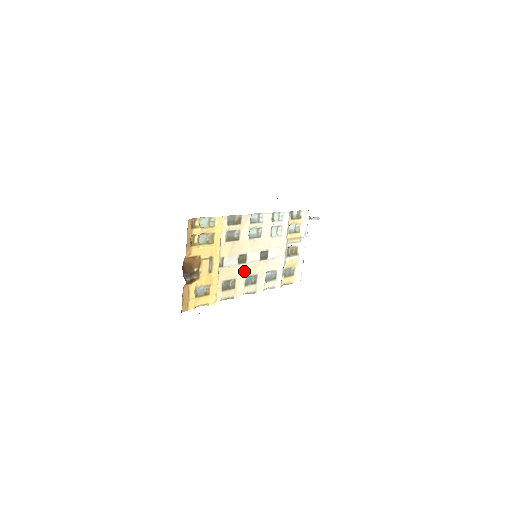
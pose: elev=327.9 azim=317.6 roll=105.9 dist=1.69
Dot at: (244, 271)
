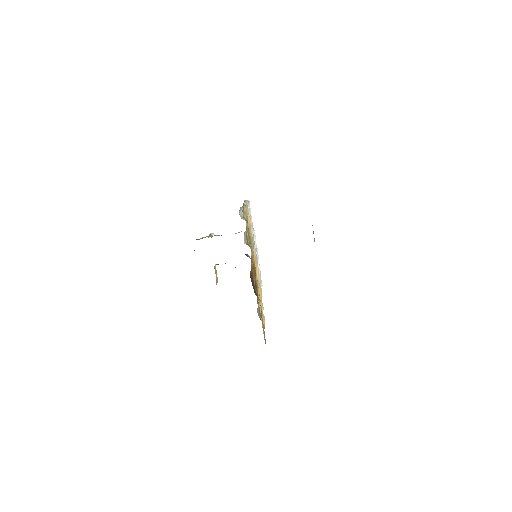
Dot at: occluded
